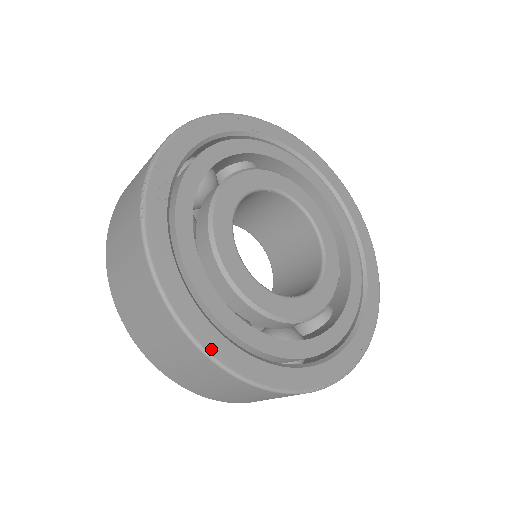
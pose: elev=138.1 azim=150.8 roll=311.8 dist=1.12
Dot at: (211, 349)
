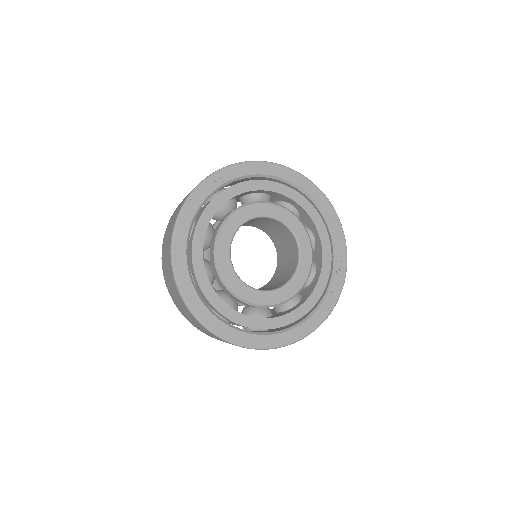
Dot at: (246, 344)
